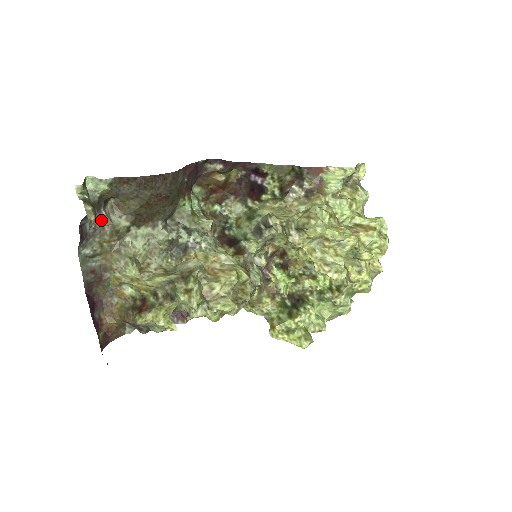
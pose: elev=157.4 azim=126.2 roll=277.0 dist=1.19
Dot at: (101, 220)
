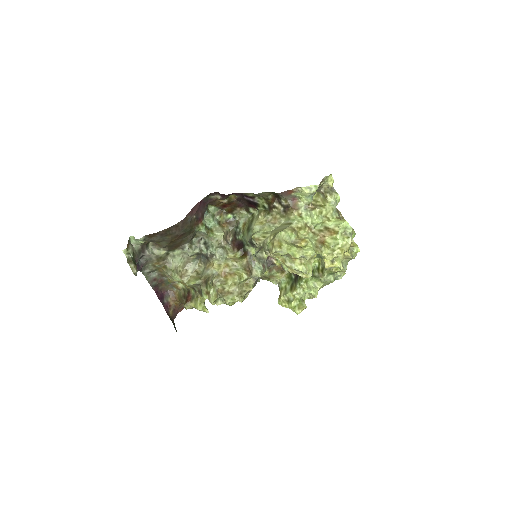
Dot at: (148, 256)
